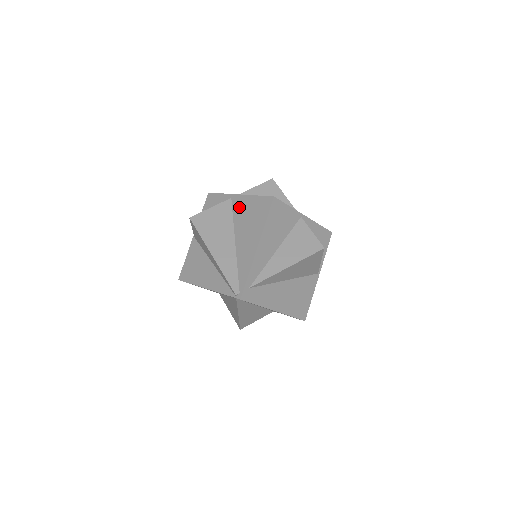
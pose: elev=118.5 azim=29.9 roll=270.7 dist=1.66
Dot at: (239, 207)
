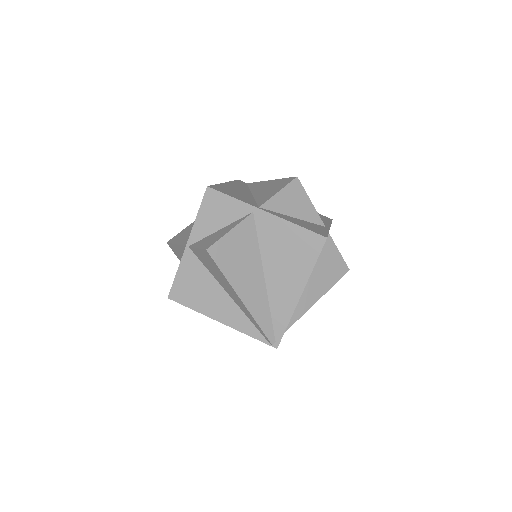
Dot at: (269, 231)
